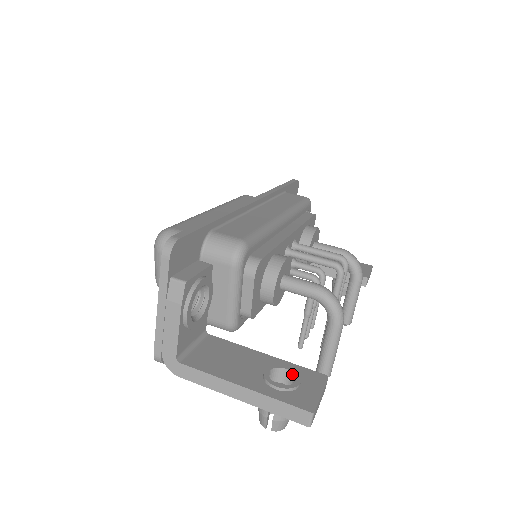
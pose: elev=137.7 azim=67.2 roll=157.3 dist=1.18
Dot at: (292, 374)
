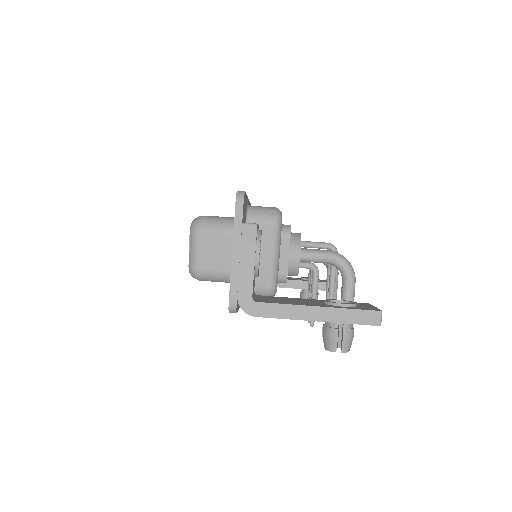
Dot at: (344, 302)
